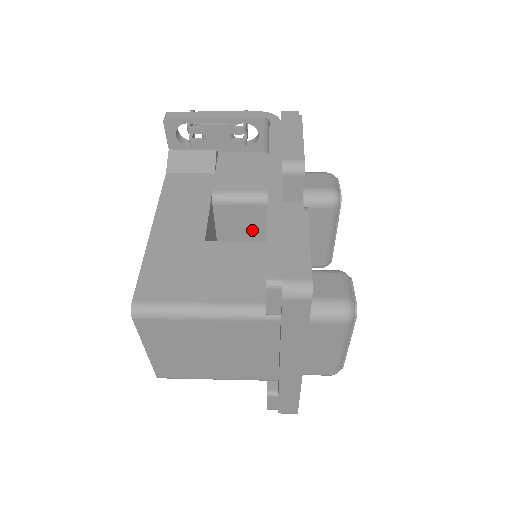
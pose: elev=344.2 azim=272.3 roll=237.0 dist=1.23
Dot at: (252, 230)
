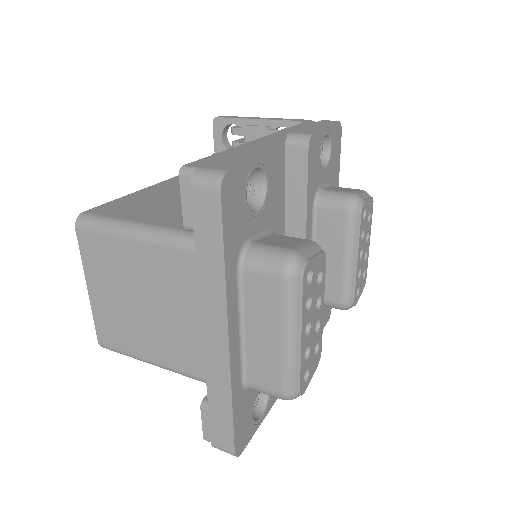
Dot at: occluded
